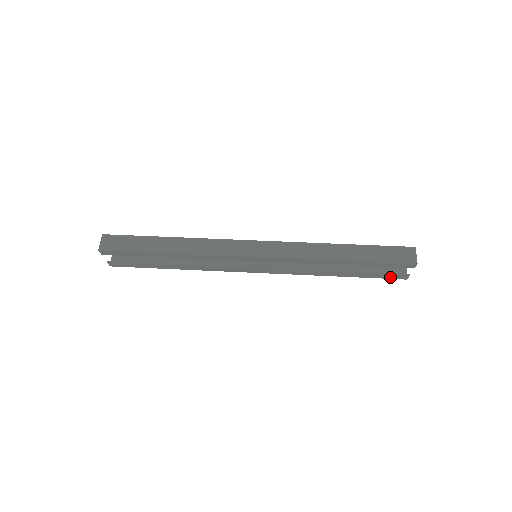
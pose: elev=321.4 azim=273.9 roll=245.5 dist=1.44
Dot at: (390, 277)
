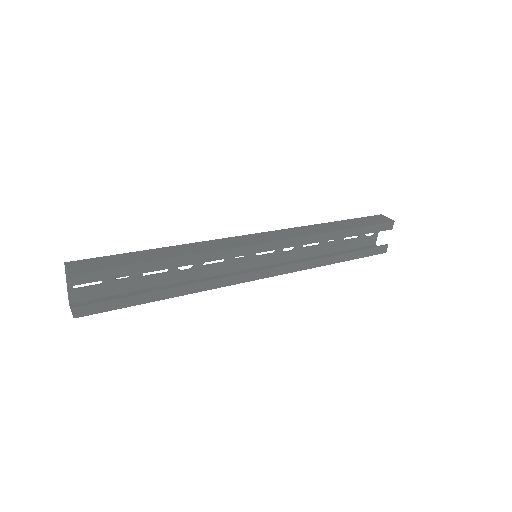
Dot at: (374, 252)
